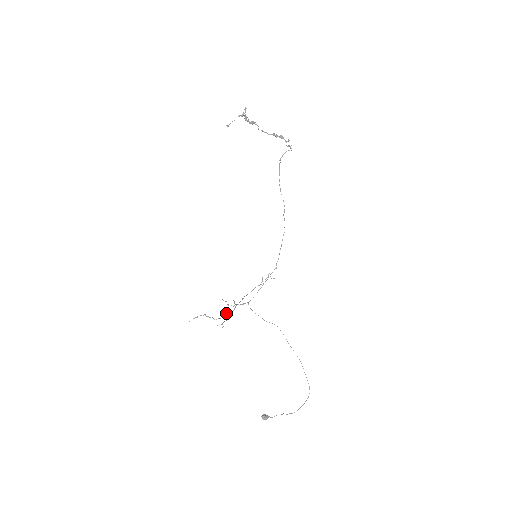
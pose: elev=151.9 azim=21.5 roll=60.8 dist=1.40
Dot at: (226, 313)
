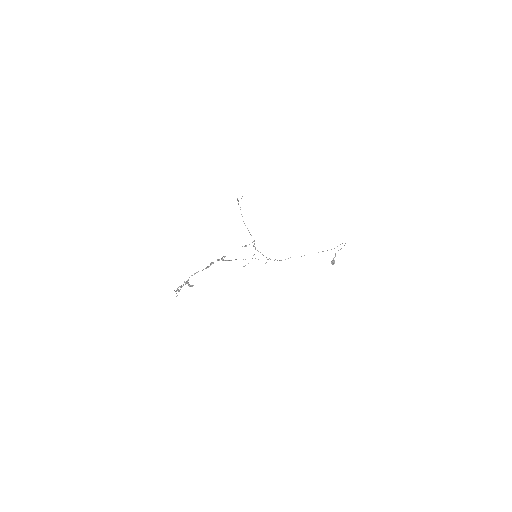
Dot at: occluded
